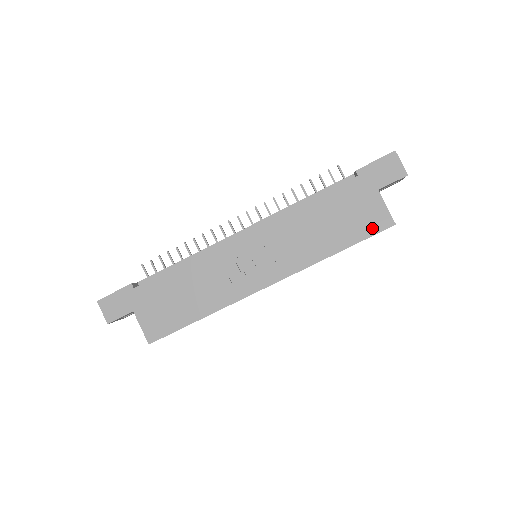
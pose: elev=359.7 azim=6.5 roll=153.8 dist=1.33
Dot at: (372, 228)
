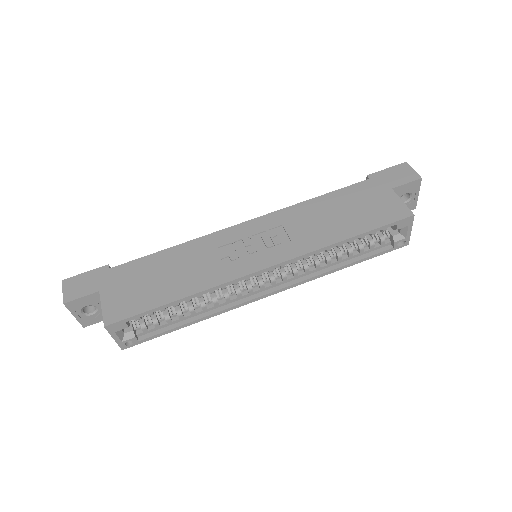
Dot at: (388, 218)
